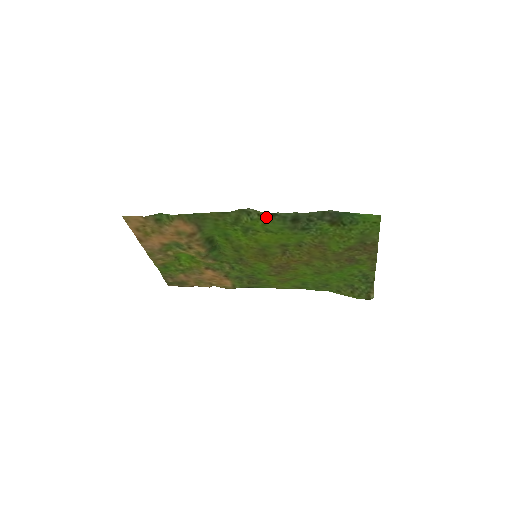
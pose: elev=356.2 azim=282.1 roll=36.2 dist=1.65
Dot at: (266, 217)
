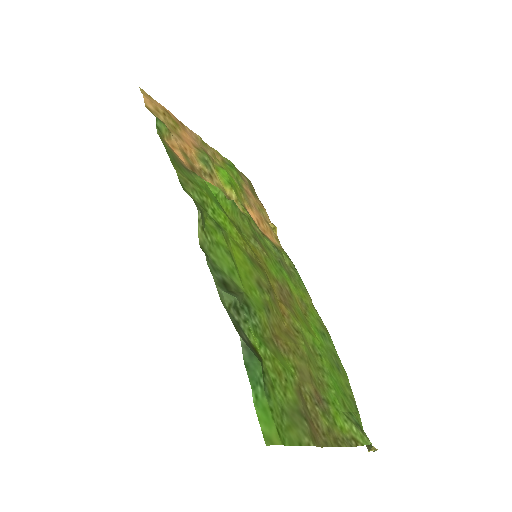
Dot at: (207, 241)
